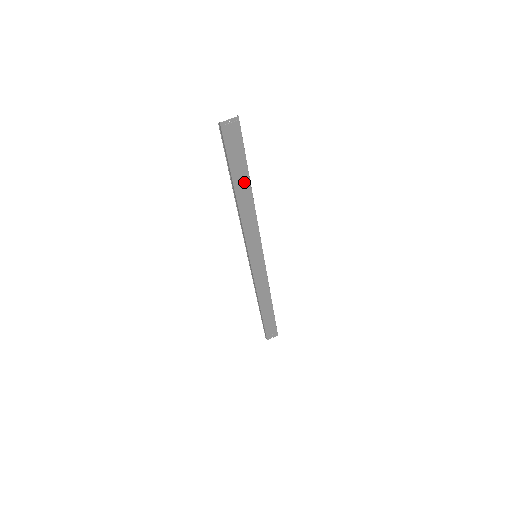
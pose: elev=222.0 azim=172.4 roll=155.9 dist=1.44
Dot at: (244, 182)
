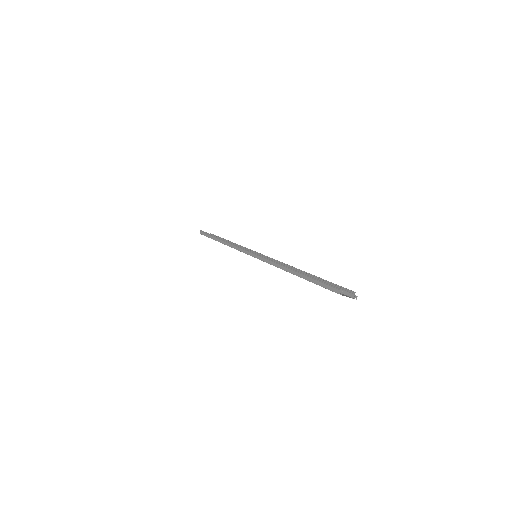
Dot at: occluded
